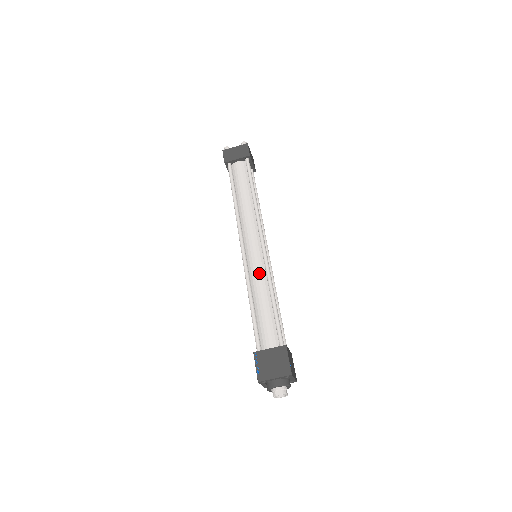
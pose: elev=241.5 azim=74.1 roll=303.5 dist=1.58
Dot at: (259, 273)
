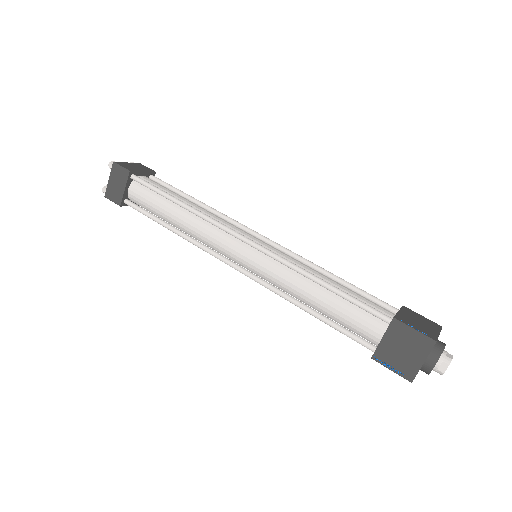
Dot at: (280, 274)
